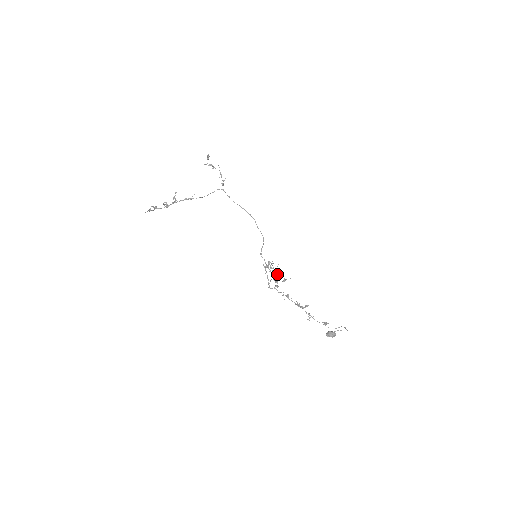
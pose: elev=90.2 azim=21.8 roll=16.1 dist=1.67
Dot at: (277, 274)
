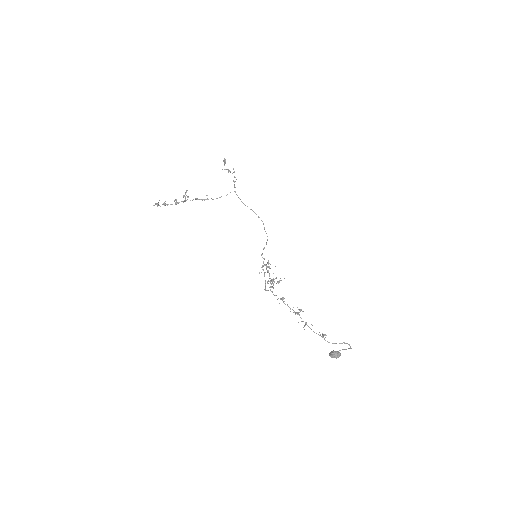
Dot at: occluded
